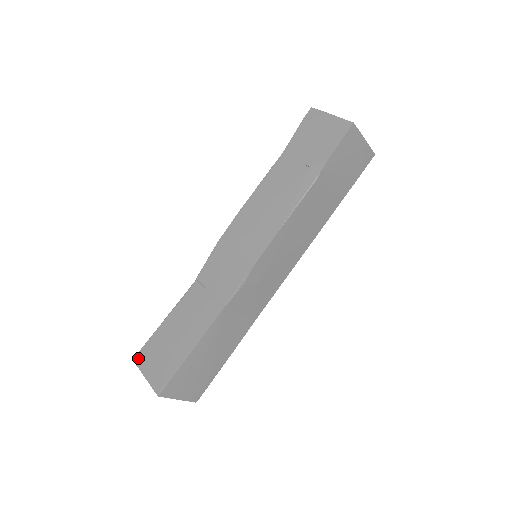
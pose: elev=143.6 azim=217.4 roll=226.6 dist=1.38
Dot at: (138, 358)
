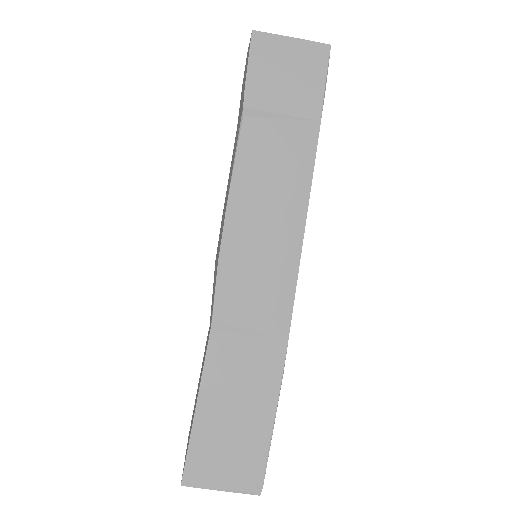
Dot at: occluded
